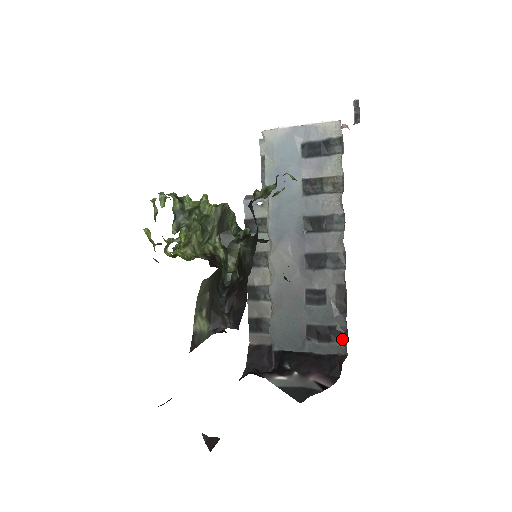
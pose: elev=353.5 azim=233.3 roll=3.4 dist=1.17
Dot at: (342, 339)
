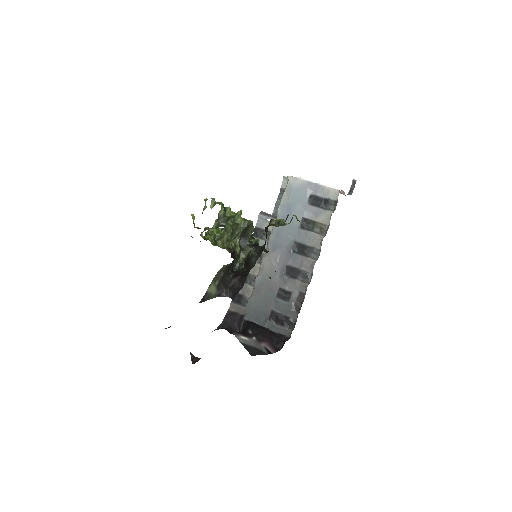
Dot at: (291, 327)
